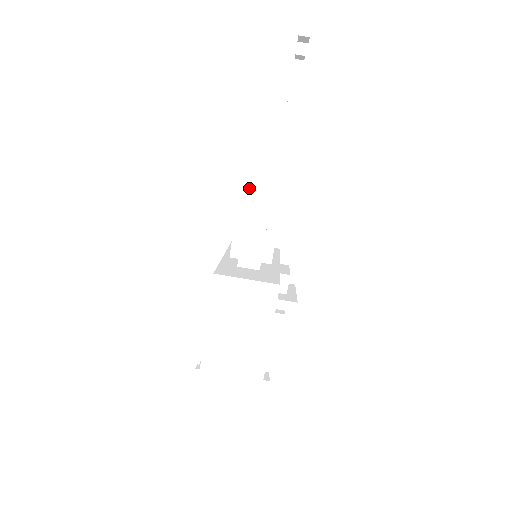
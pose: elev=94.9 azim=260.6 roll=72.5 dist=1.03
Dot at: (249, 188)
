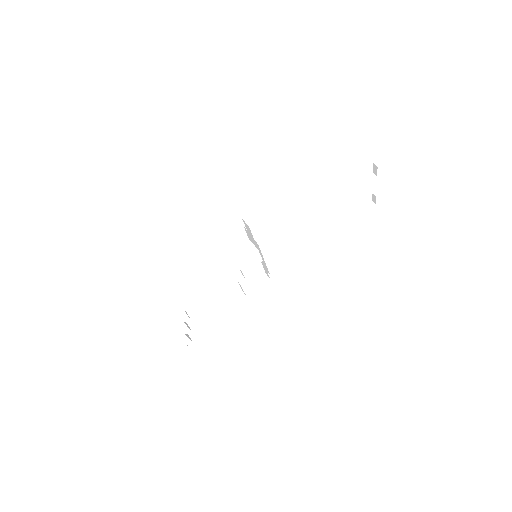
Dot at: (285, 190)
